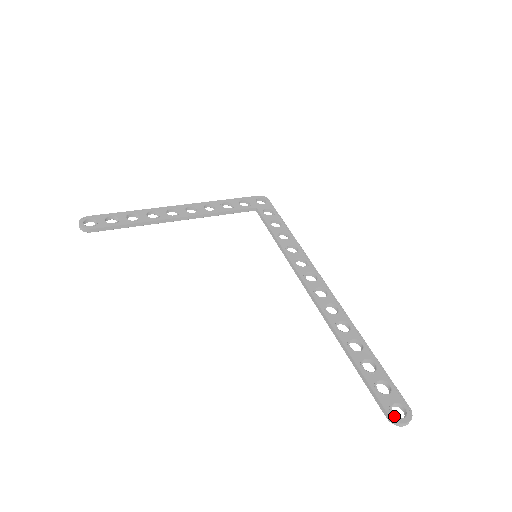
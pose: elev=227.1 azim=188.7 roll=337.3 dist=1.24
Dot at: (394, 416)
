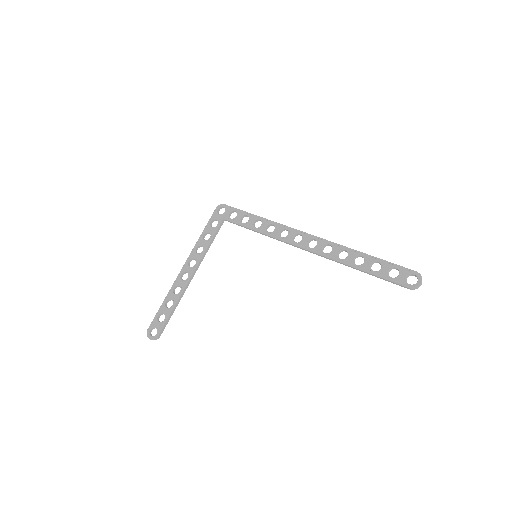
Dot at: (412, 286)
